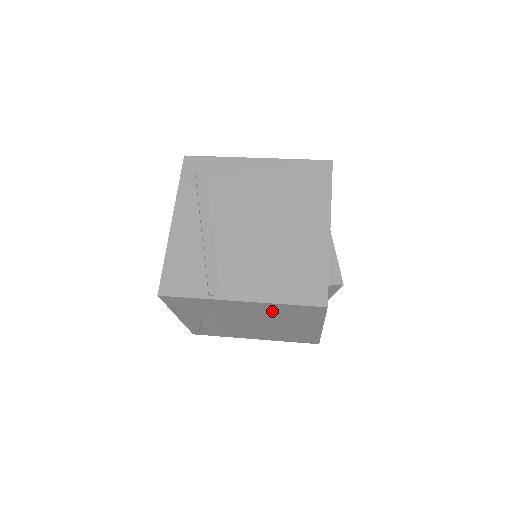
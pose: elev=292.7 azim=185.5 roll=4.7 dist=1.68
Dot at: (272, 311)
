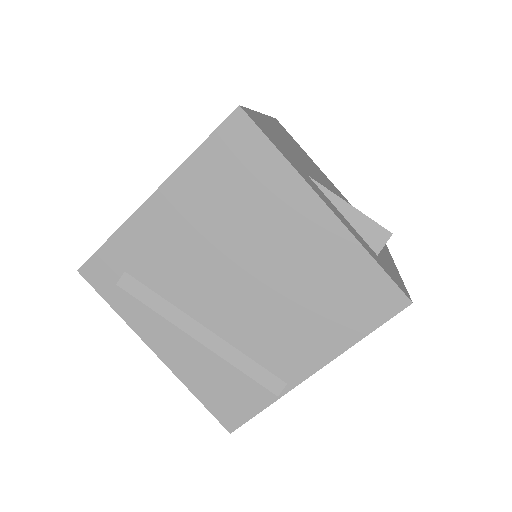
Dot at: occluded
